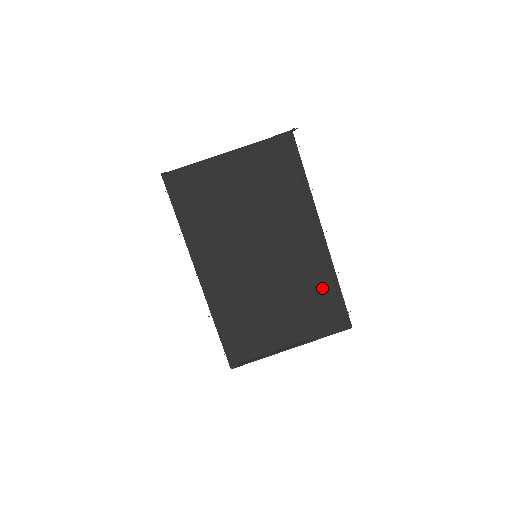
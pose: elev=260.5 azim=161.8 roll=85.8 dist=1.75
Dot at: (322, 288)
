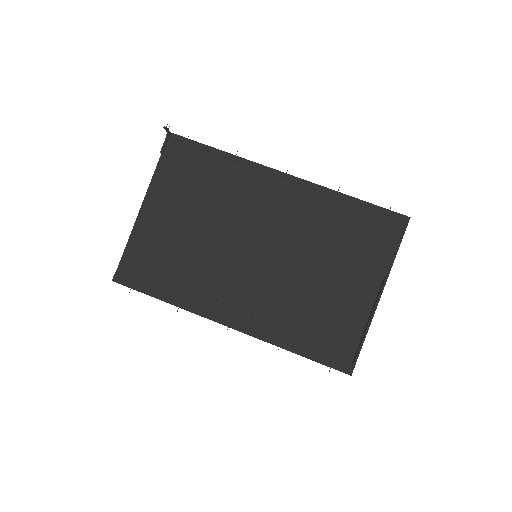
Dot at: (341, 217)
